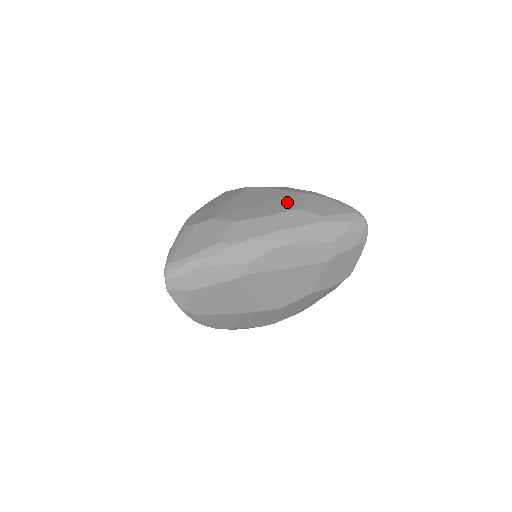
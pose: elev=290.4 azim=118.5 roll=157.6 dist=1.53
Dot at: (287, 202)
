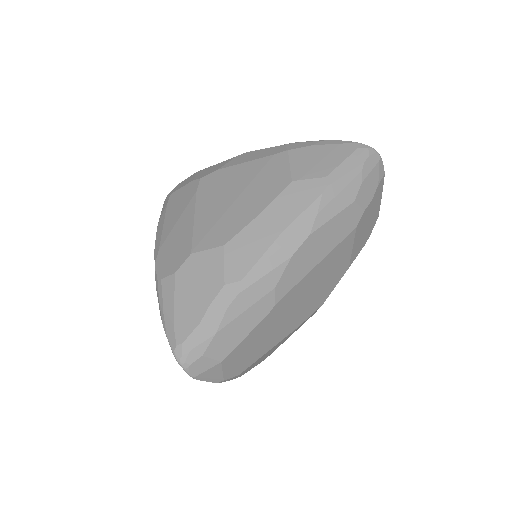
Dot at: (269, 179)
